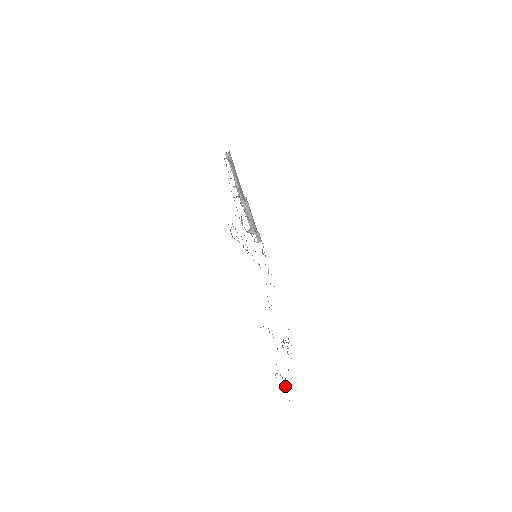
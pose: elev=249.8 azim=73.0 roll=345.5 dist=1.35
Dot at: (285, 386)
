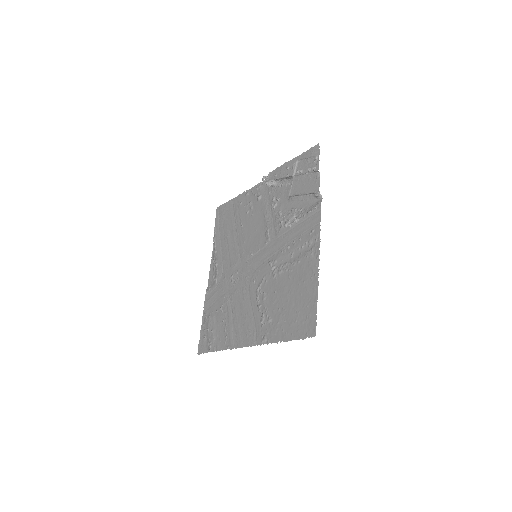
Dot at: (204, 331)
